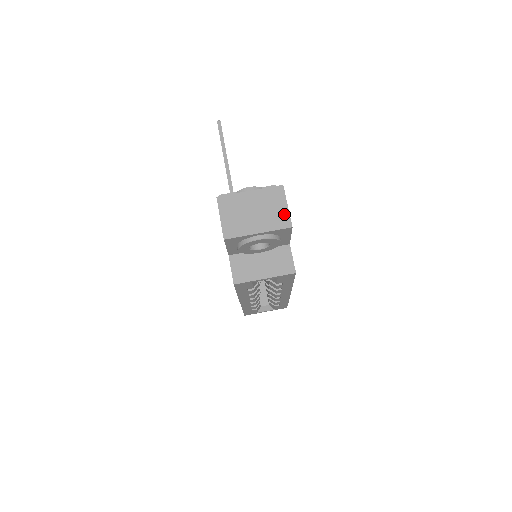
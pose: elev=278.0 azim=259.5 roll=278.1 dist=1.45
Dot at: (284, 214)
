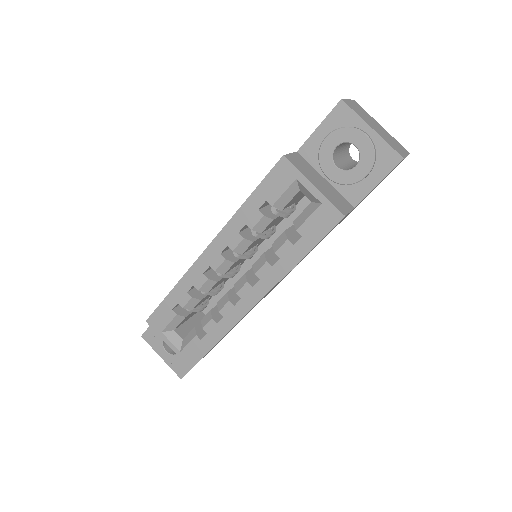
Dot at: (402, 152)
